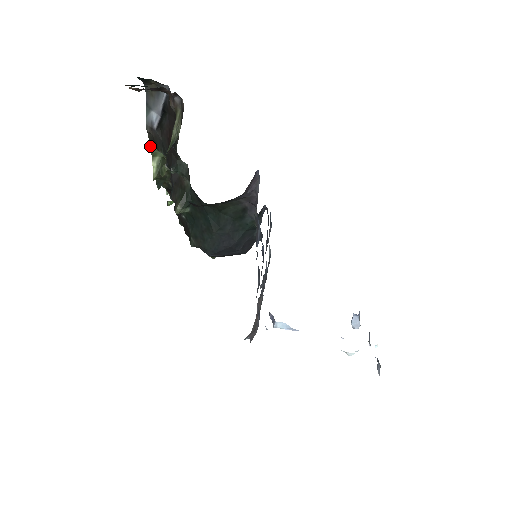
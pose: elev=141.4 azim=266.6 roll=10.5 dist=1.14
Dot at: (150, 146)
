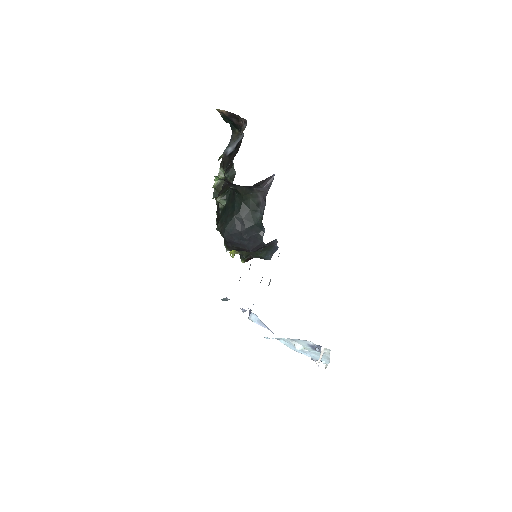
Dot at: (220, 167)
